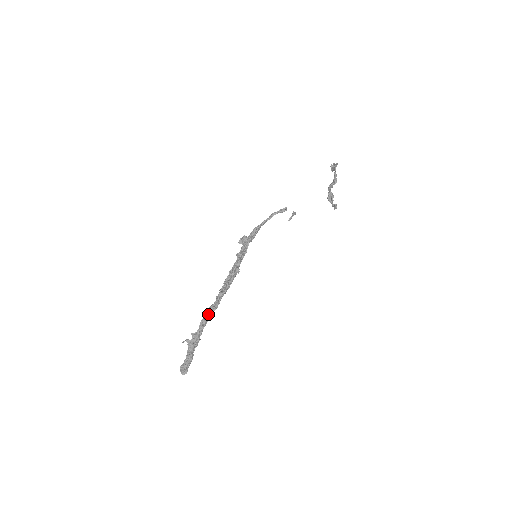
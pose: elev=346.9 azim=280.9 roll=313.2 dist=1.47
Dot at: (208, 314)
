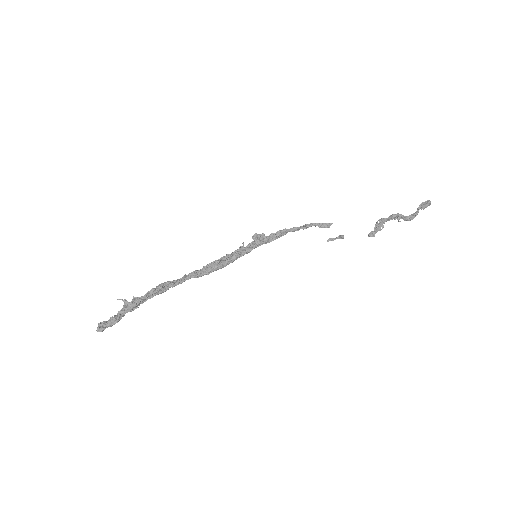
Dot at: (161, 286)
